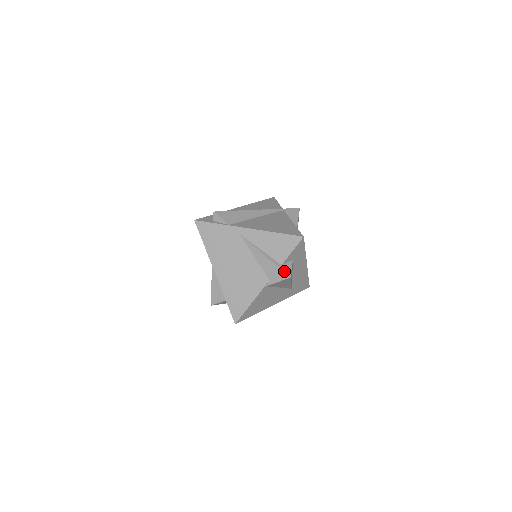
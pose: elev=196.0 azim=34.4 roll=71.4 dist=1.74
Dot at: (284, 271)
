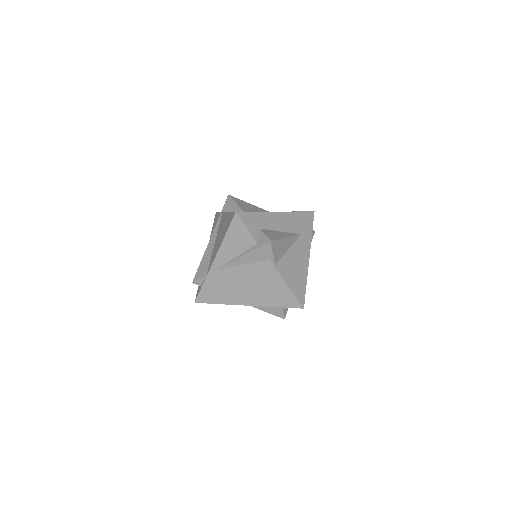
Dot at: (263, 244)
